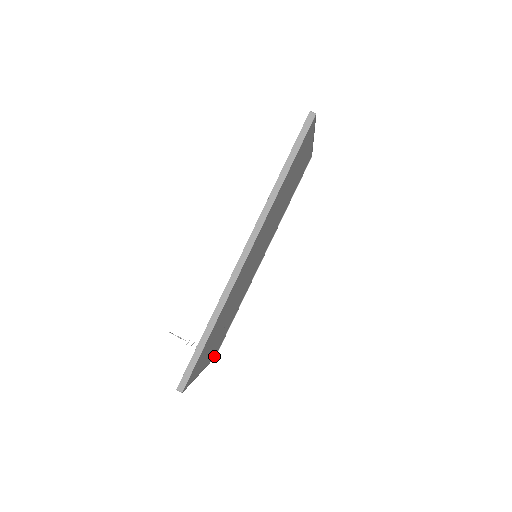
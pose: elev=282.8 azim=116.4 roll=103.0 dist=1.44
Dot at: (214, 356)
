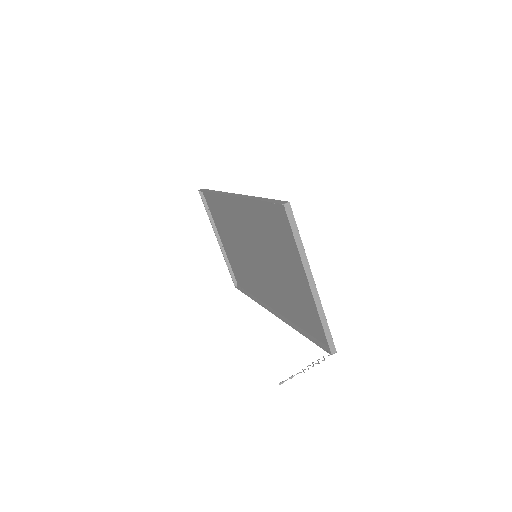
Dot at: (331, 342)
